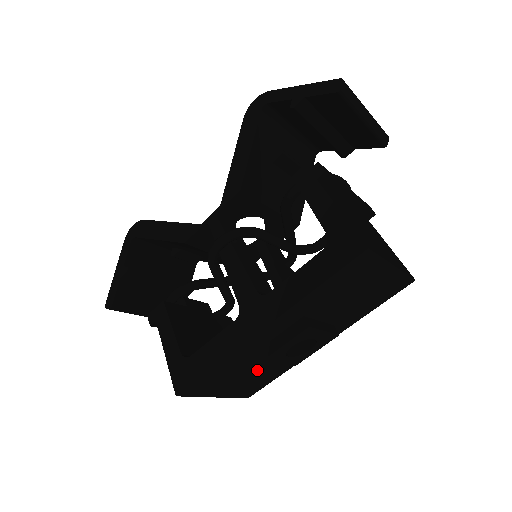
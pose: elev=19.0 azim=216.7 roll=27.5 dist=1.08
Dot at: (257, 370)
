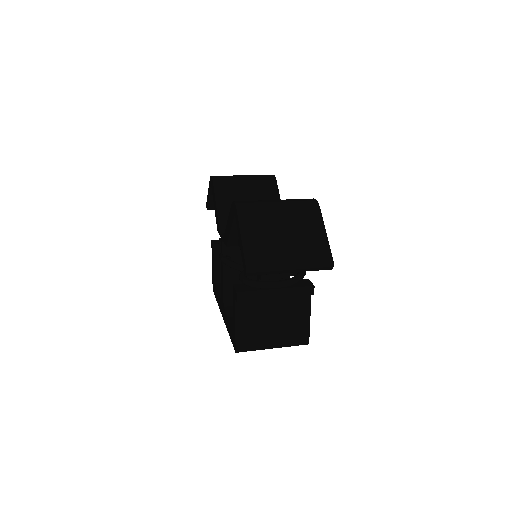
Dot at: occluded
